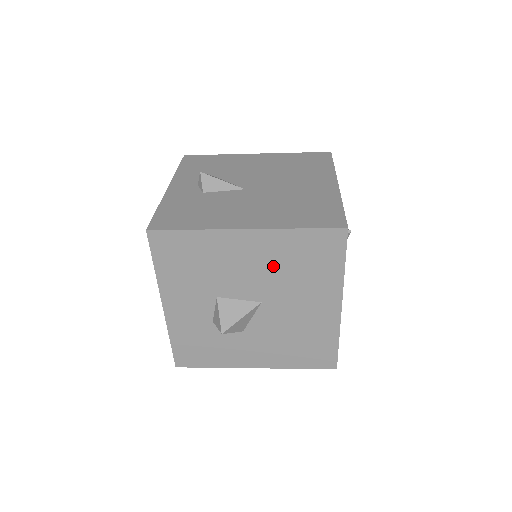
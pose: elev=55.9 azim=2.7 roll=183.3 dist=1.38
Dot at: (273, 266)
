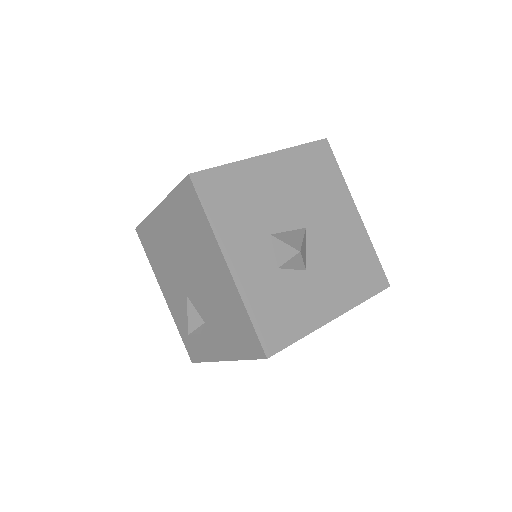
Dot at: (298, 185)
